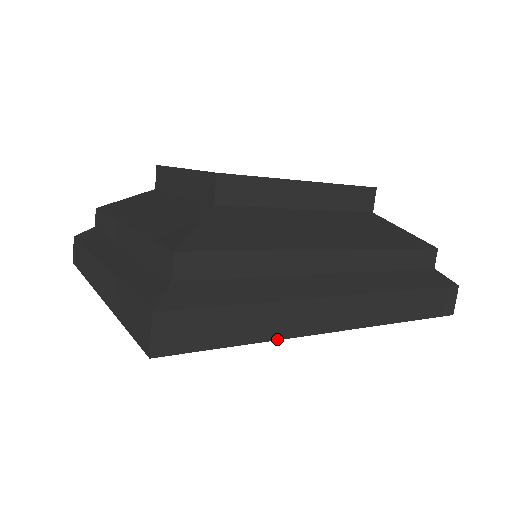
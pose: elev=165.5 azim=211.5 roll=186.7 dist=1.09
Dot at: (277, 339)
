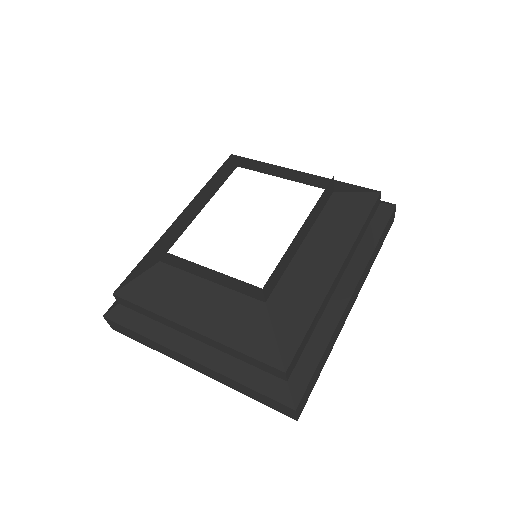
Dot at: occluded
